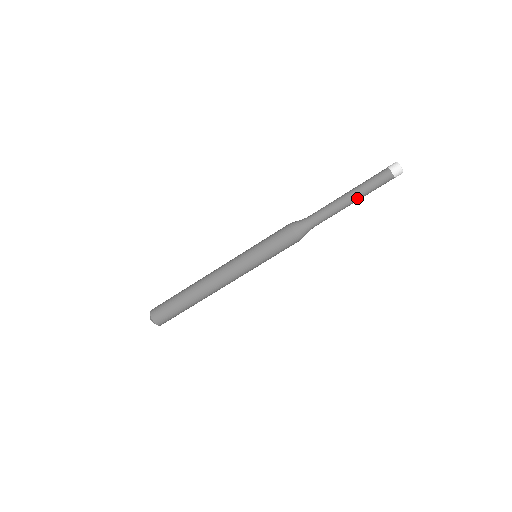
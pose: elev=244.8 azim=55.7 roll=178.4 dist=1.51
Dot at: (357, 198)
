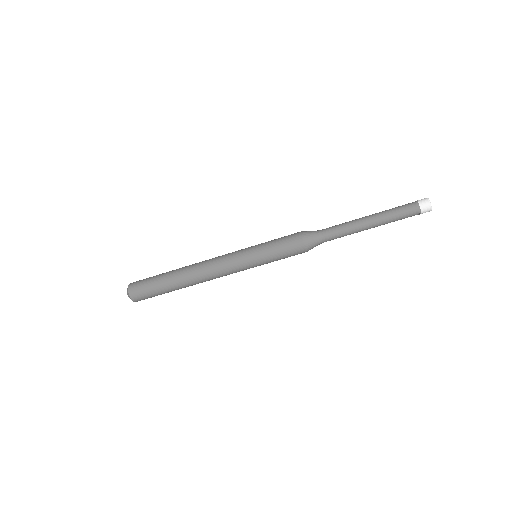
Dot at: (377, 225)
